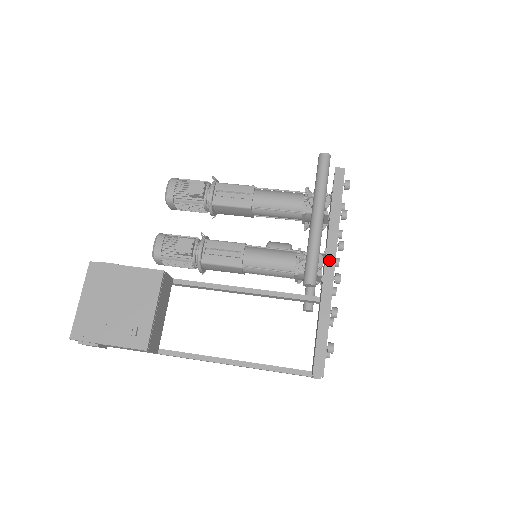
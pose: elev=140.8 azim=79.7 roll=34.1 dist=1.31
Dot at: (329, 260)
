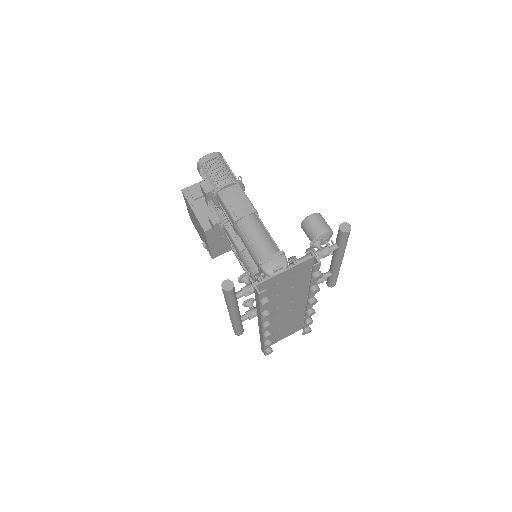
Dot at: (259, 325)
